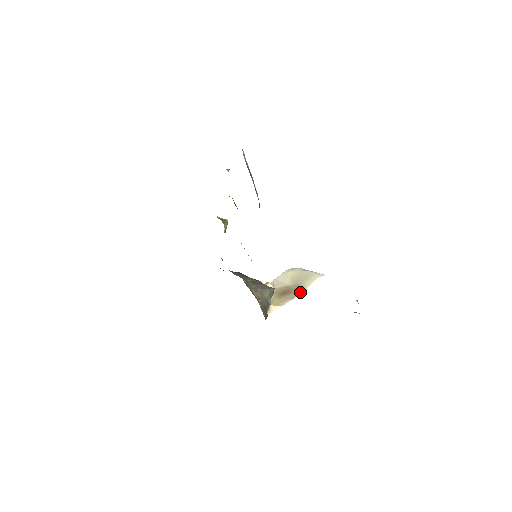
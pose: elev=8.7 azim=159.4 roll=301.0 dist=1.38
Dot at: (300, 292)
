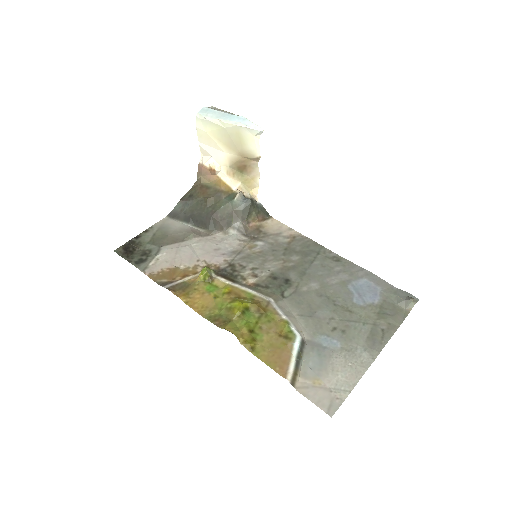
Dot at: (256, 162)
